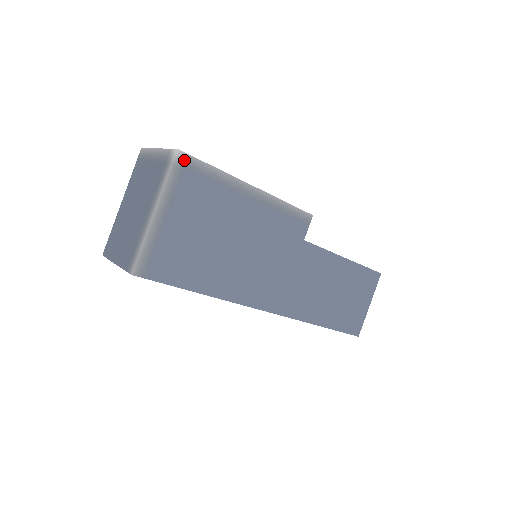
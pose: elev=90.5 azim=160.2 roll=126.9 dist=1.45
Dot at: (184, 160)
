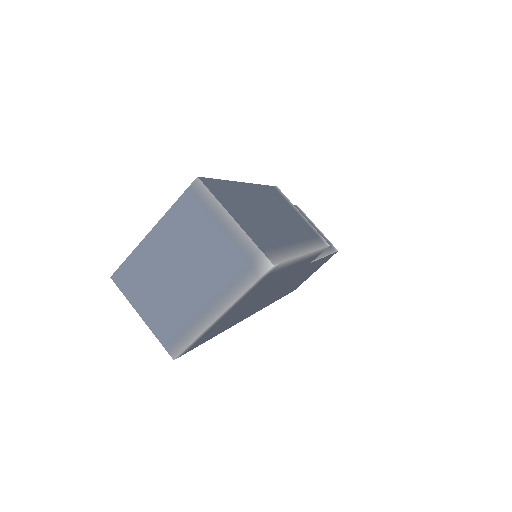
Dot at: (272, 269)
